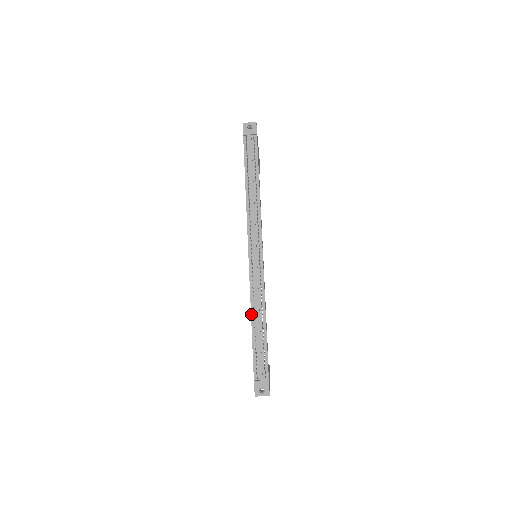
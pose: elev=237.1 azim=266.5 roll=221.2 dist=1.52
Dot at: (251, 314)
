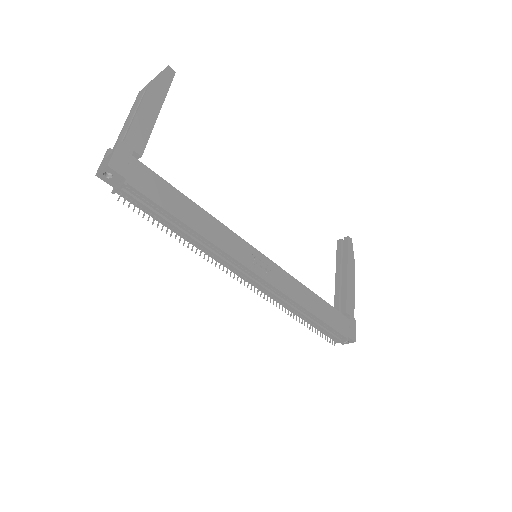
Dot at: (293, 313)
